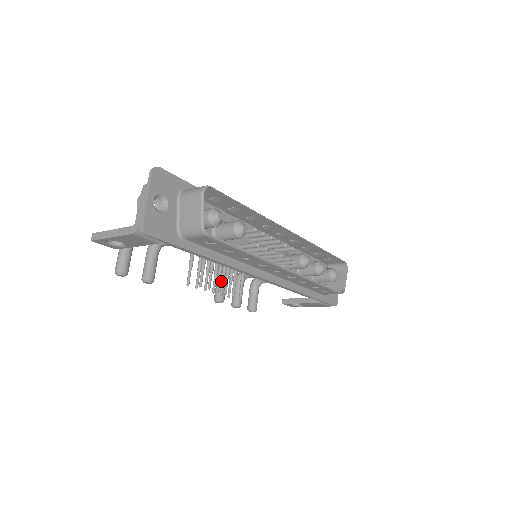
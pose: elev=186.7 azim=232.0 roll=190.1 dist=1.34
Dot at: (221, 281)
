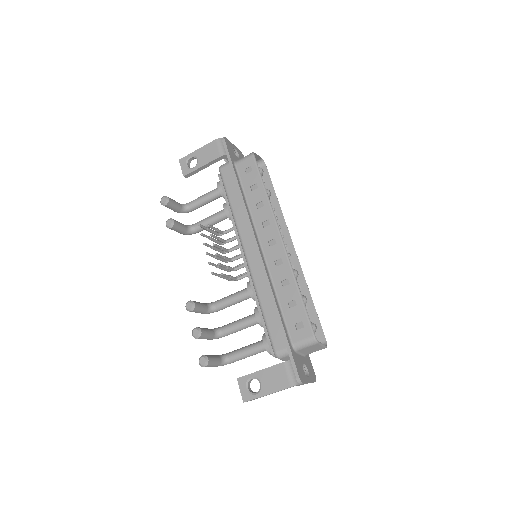
Dot at: (202, 303)
